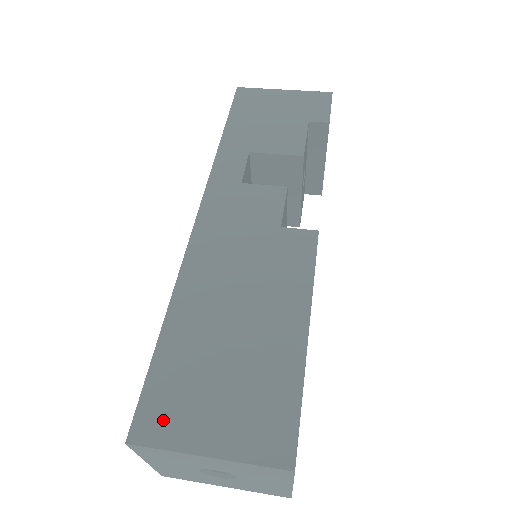
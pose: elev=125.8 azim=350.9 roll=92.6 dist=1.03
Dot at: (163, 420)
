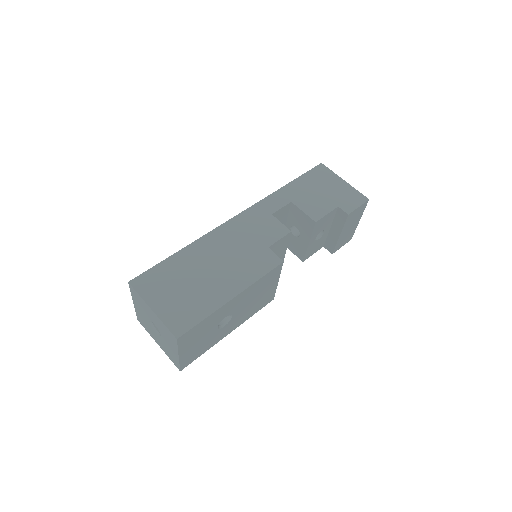
Dot at: (148, 285)
